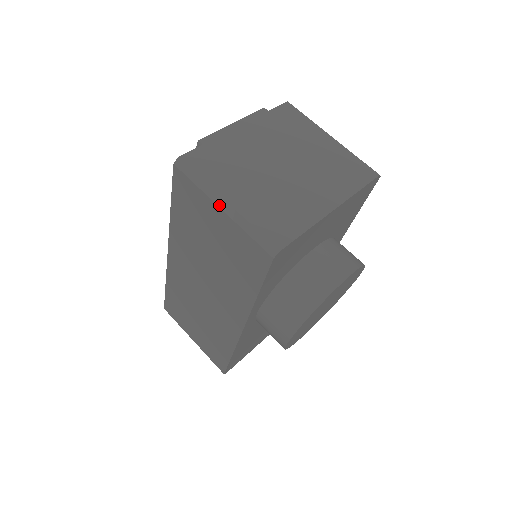
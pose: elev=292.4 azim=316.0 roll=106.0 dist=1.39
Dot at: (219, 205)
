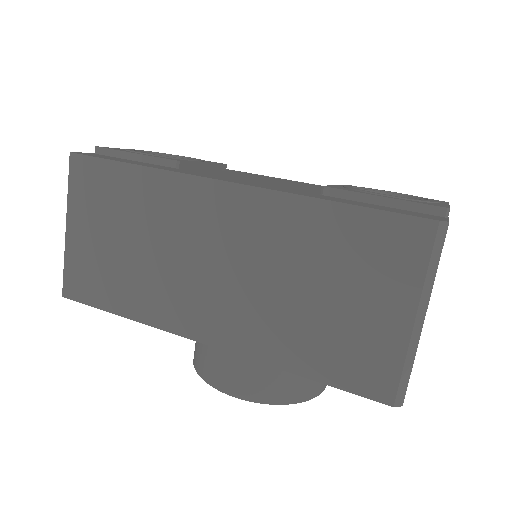
Dot at: (419, 313)
